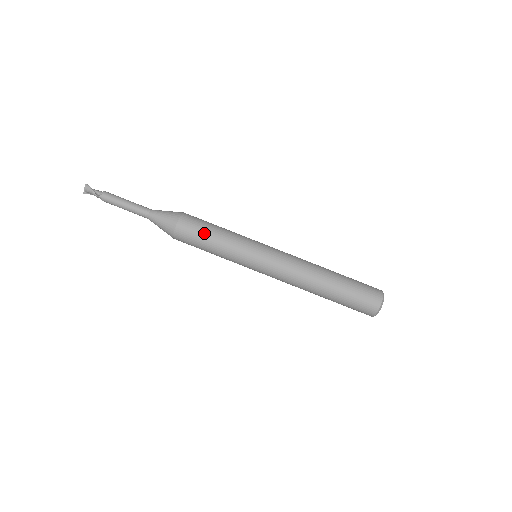
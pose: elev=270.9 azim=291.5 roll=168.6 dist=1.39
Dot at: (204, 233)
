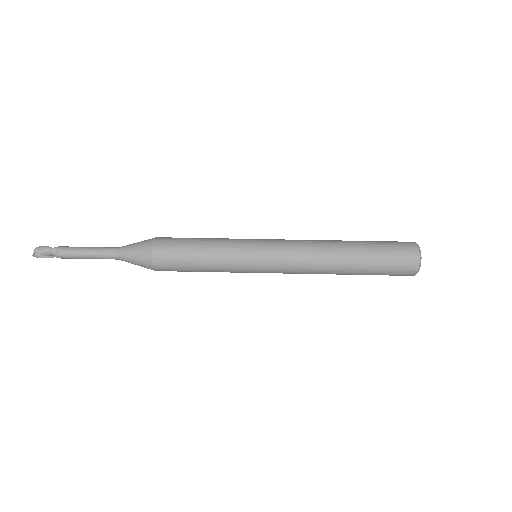
Dot at: (189, 238)
